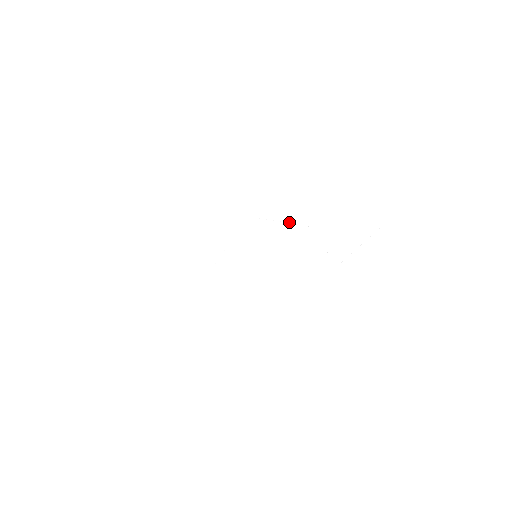
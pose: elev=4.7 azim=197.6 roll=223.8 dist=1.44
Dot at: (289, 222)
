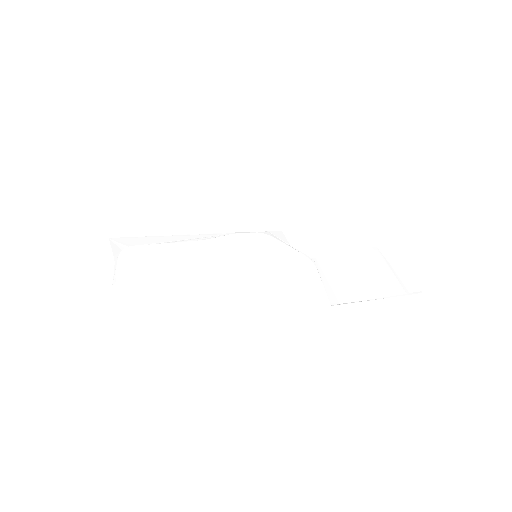
Dot at: (299, 251)
